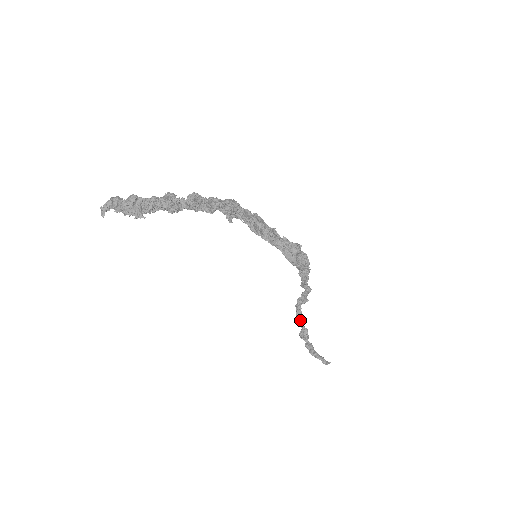
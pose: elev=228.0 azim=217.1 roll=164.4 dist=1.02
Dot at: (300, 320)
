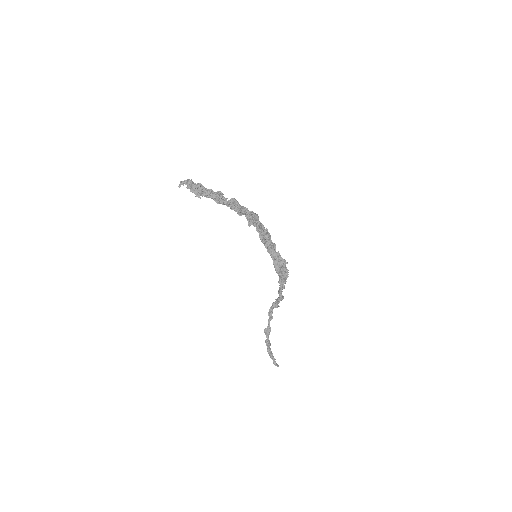
Dot at: (269, 319)
